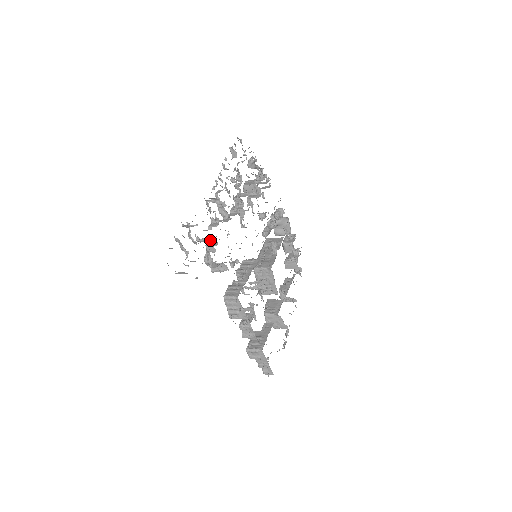
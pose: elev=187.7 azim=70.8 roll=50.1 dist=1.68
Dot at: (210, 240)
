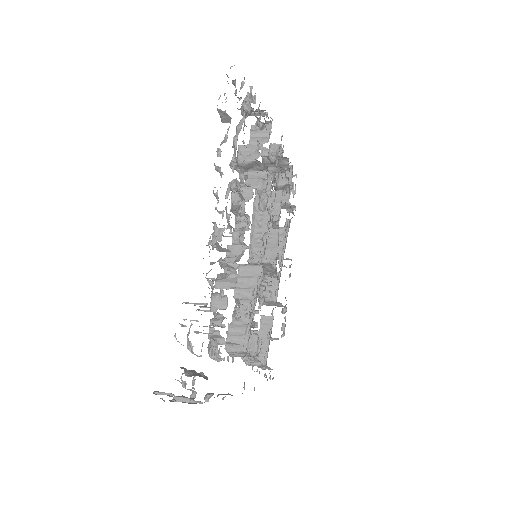
Dot at: (217, 330)
